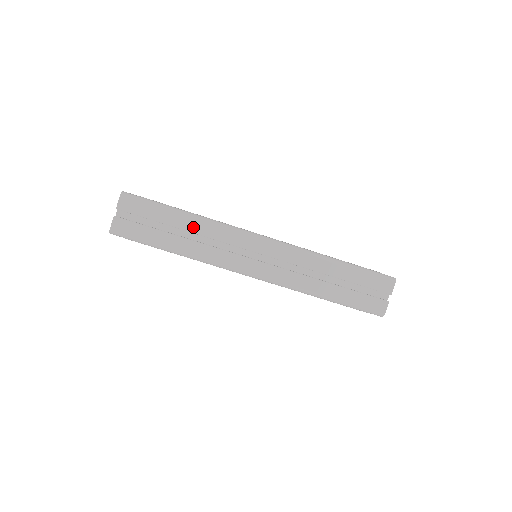
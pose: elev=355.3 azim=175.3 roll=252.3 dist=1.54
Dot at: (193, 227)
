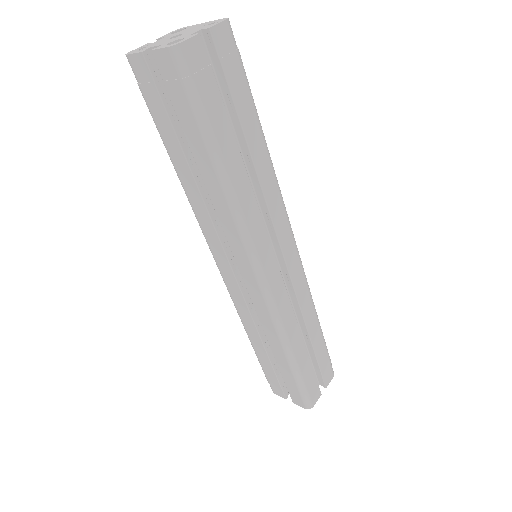
Dot at: (260, 161)
